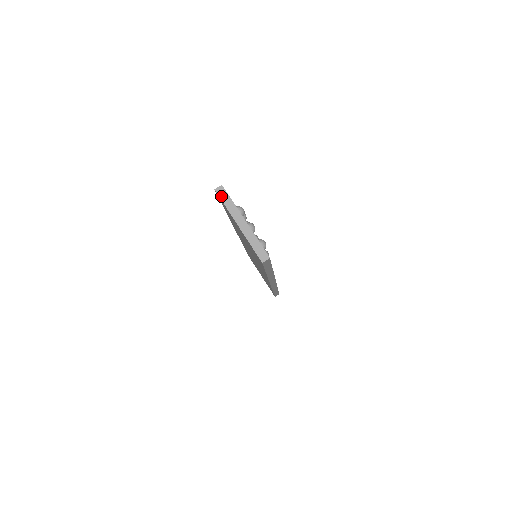
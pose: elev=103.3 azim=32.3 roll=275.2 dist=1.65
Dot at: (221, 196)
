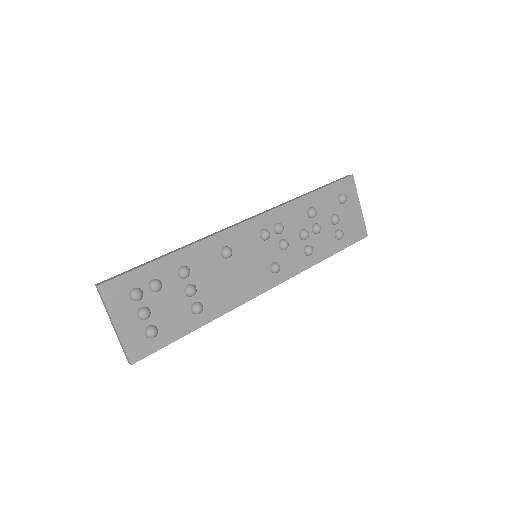
Dot at: (99, 294)
